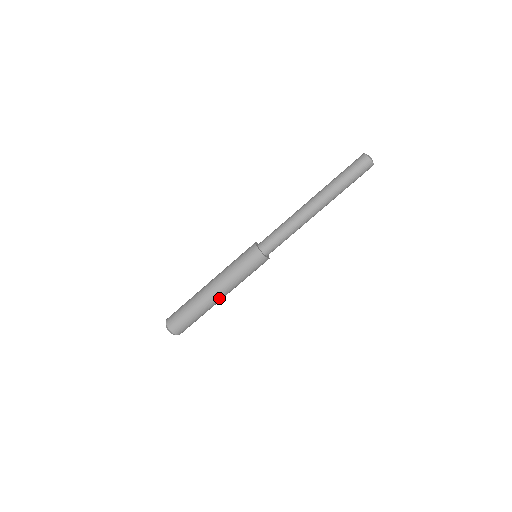
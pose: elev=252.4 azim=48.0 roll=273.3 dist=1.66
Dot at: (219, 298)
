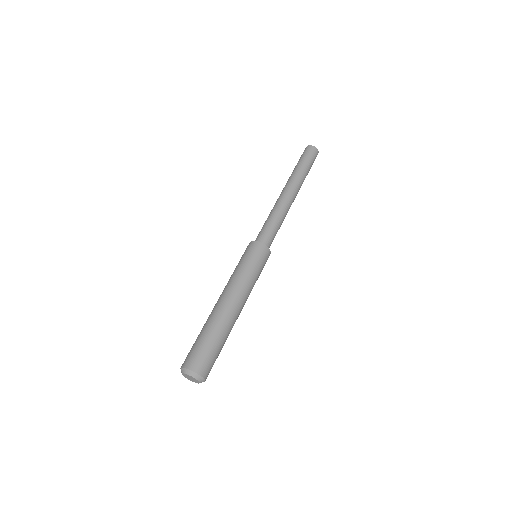
Dot at: (227, 303)
